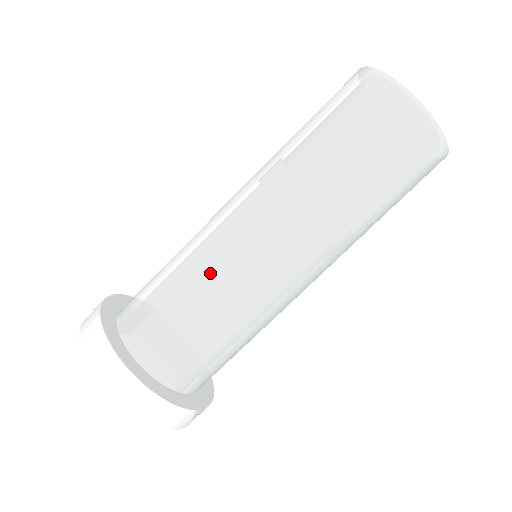
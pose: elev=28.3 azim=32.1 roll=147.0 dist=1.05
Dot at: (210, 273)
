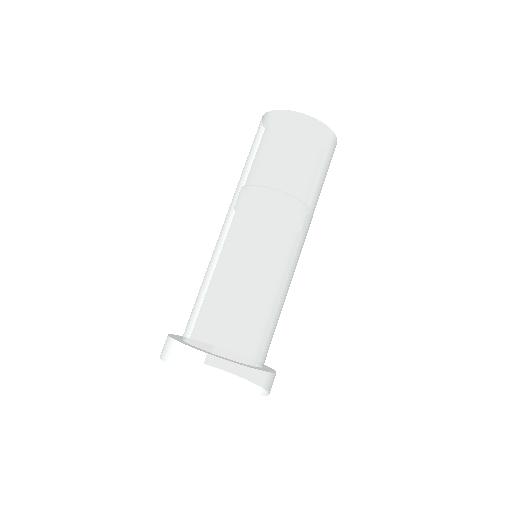
Dot at: (217, 264)
